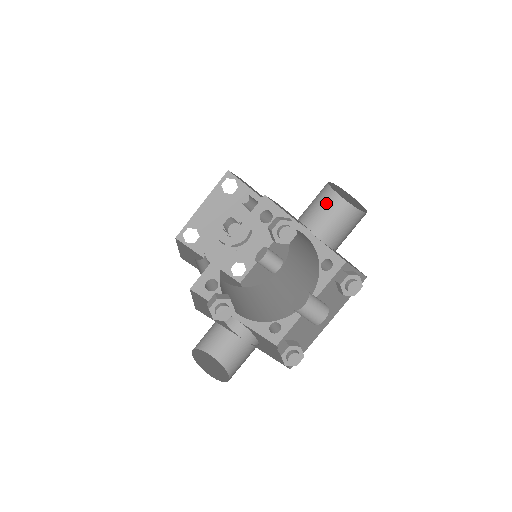
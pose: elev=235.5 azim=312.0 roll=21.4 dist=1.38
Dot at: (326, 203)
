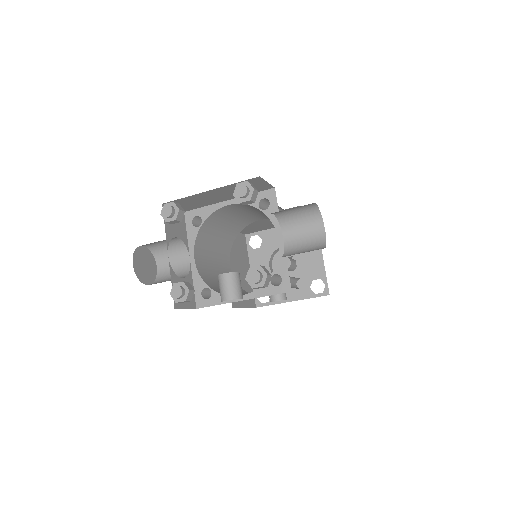
Dot at: (311, 230)
